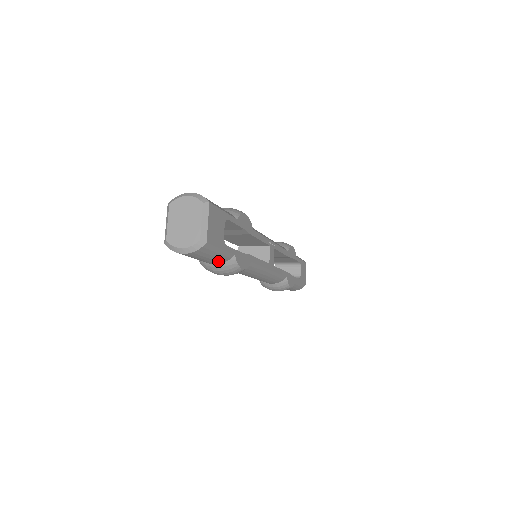
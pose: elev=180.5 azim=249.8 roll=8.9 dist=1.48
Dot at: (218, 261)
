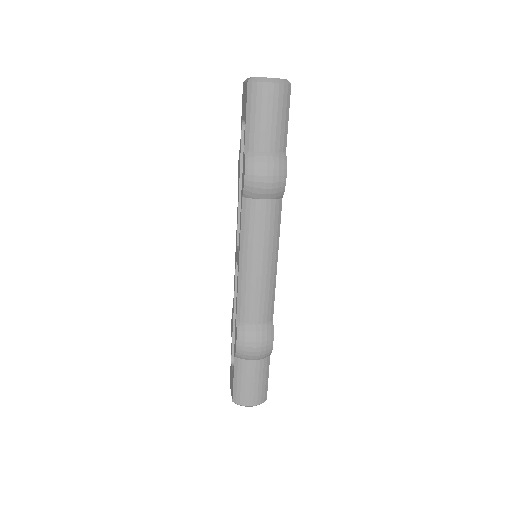
Dot at: (275, 141)
